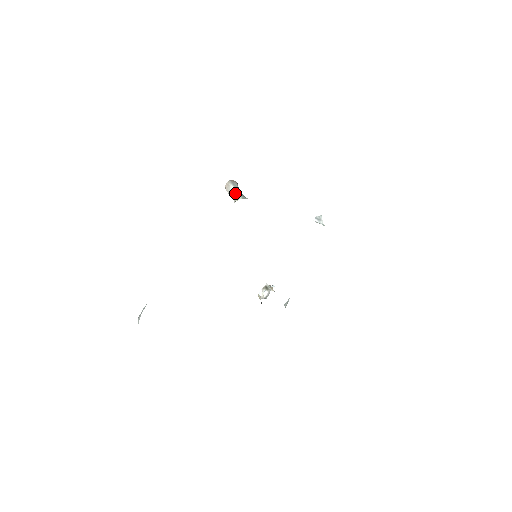
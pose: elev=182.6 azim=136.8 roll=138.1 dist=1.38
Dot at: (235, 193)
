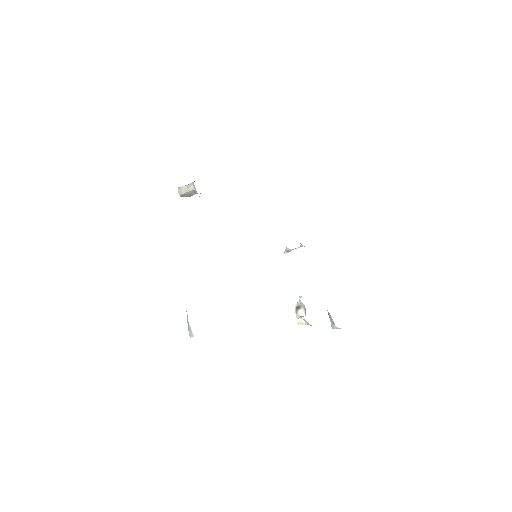
Dot at: (189, 185)
